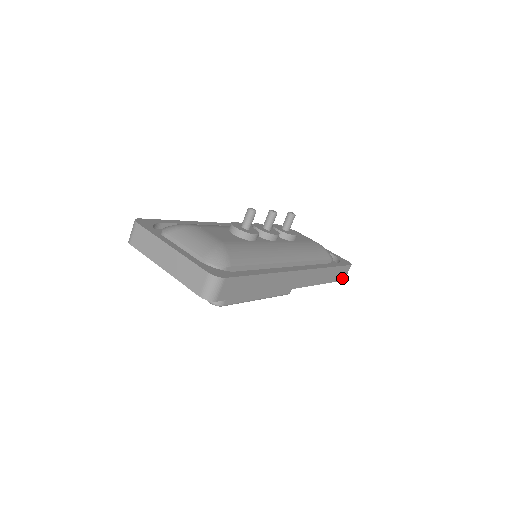
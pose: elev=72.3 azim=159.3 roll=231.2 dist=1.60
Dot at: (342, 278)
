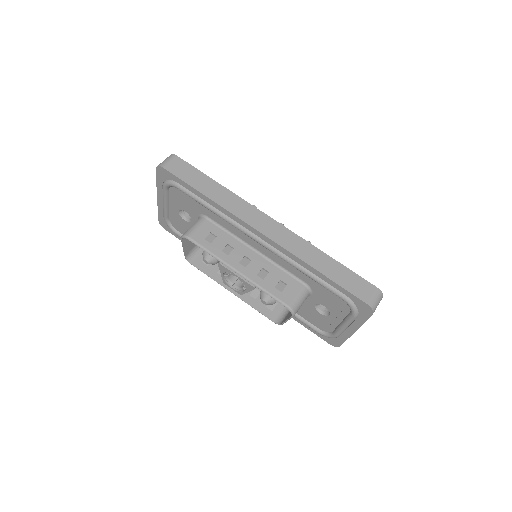
Dot at: (362, 297)
